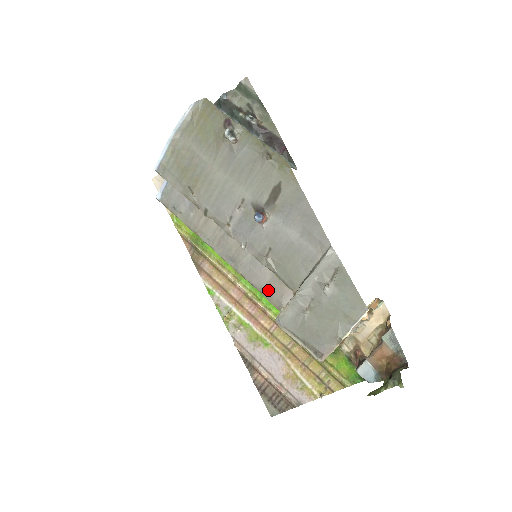
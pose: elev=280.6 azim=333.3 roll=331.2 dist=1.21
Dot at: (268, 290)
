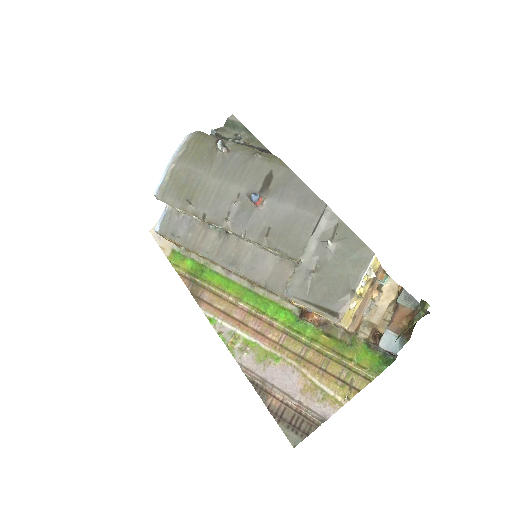
Dot at: (272, 281)
